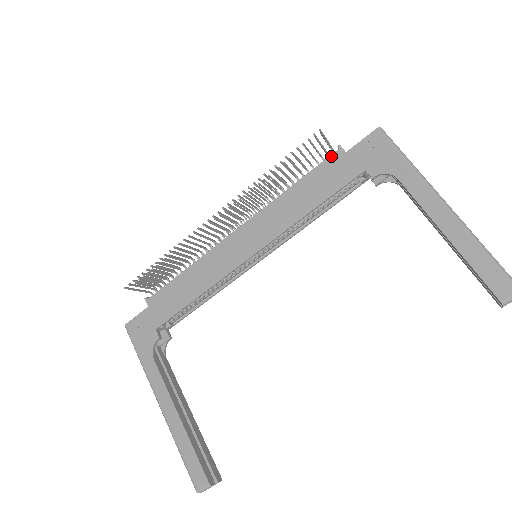
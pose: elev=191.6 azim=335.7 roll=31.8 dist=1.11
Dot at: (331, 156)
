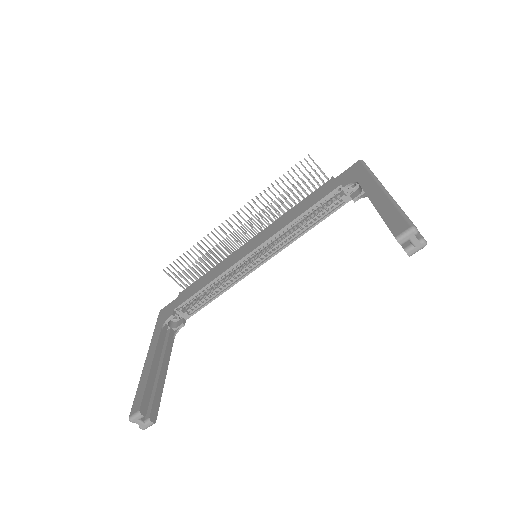
Dot at: (325, 183)
